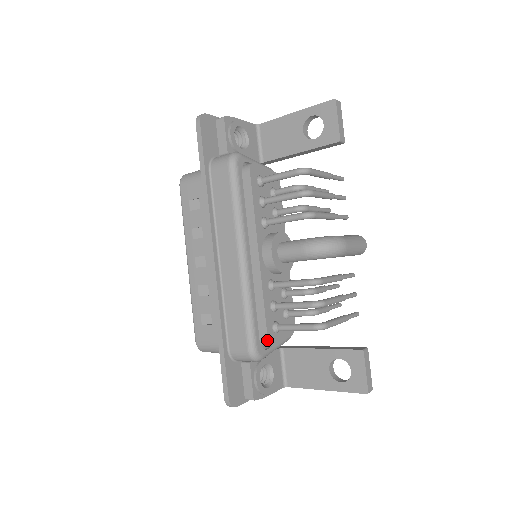
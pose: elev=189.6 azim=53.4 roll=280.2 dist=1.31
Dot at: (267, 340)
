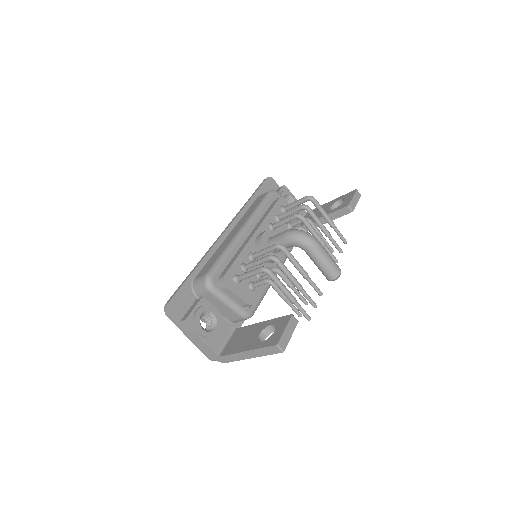
Dot at: (224, 275)
